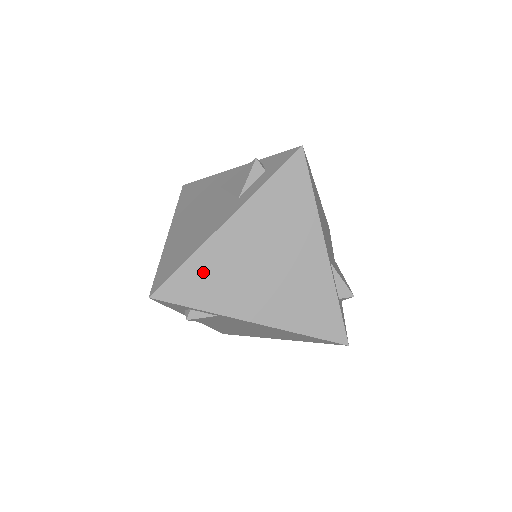
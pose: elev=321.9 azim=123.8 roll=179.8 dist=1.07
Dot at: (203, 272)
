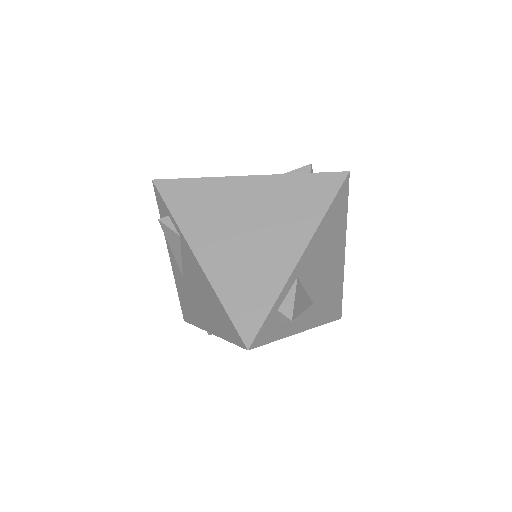
Dot at: (201, 194)
